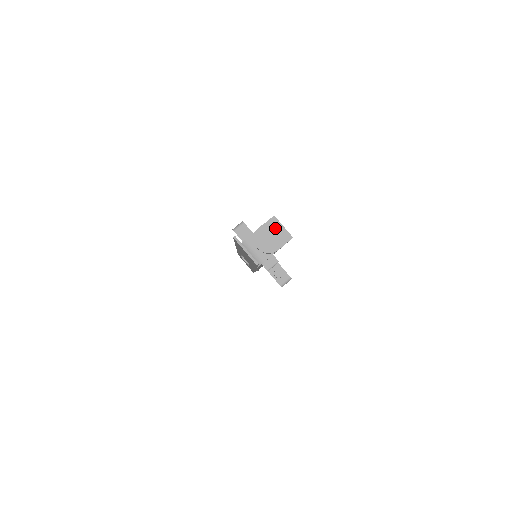
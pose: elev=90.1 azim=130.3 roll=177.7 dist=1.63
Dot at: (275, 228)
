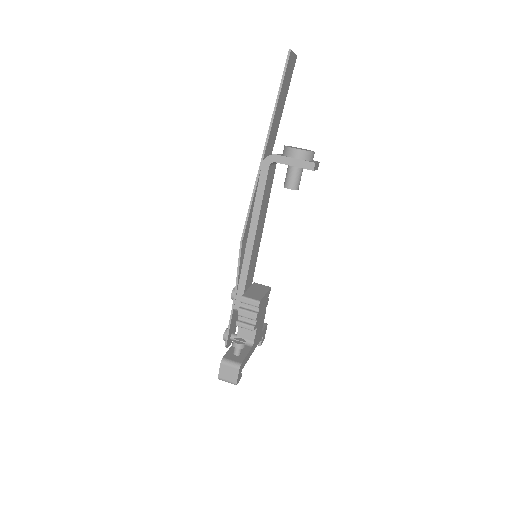
Dot at: occluded
